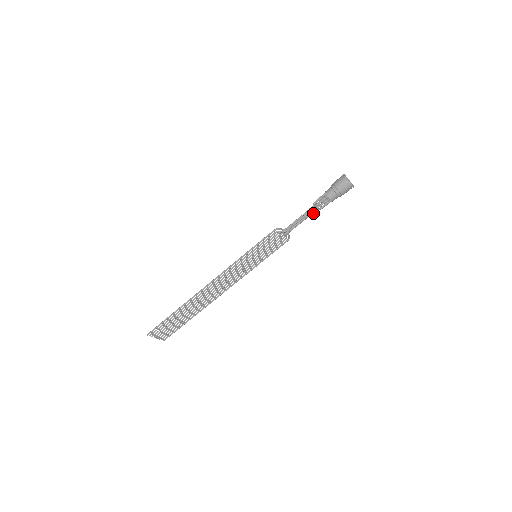
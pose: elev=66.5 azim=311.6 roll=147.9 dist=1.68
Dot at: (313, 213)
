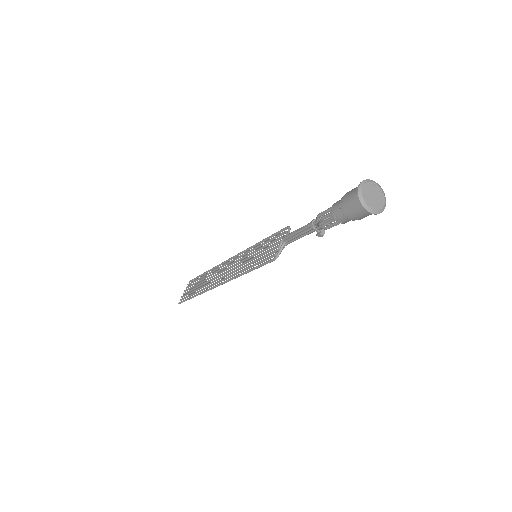
Dot at: (323, 232)
